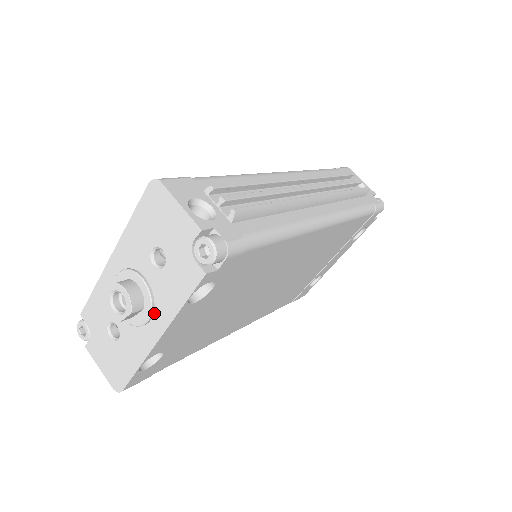
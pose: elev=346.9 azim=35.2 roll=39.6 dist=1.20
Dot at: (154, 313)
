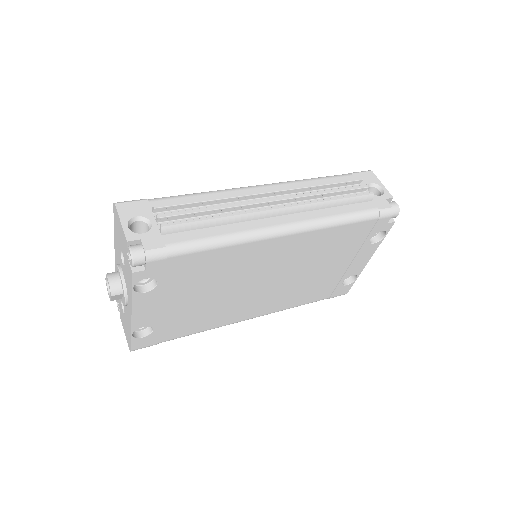
Dot at: (128, 297)
